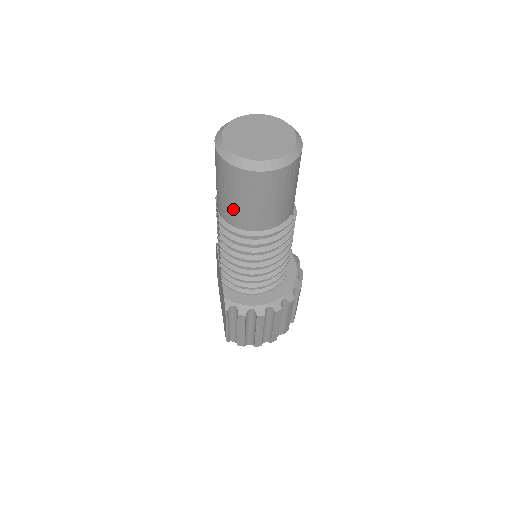
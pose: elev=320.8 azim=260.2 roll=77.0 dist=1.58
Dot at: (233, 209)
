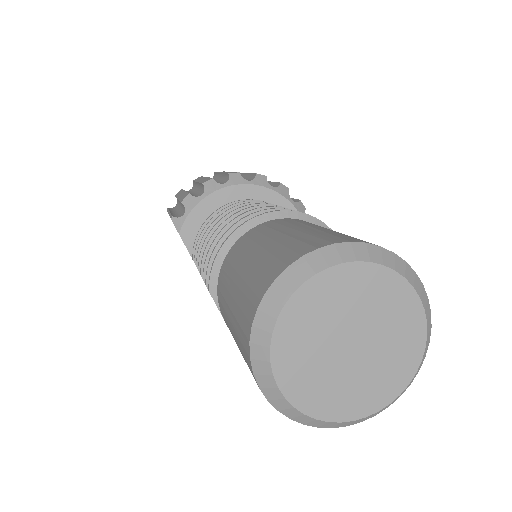
Dot at: occluded
